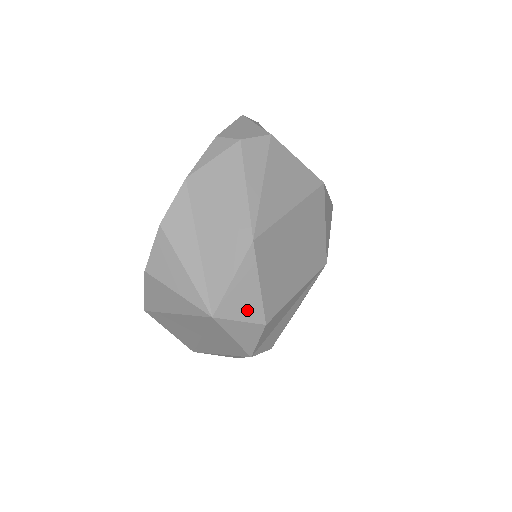
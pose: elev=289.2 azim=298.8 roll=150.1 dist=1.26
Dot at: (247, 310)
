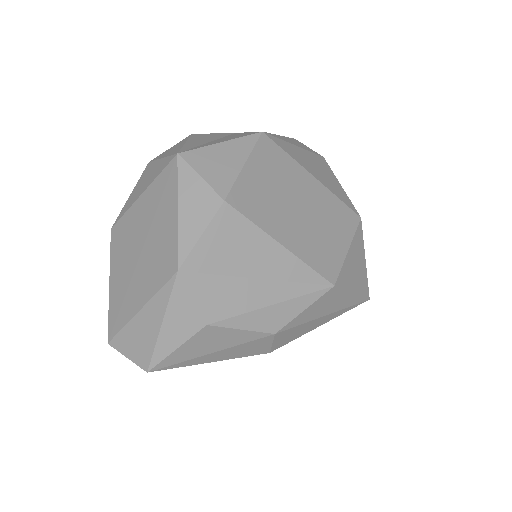
Dot at: (215, 173)
